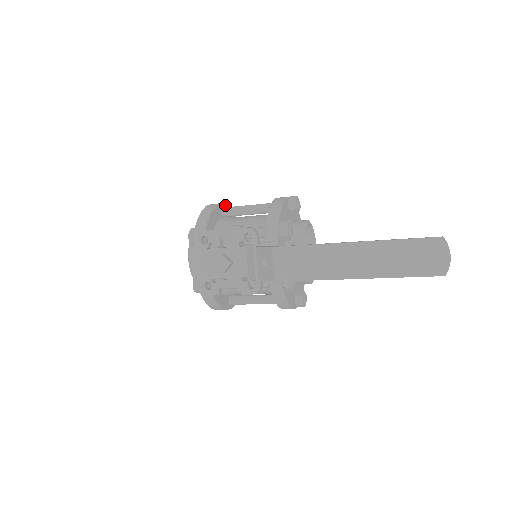
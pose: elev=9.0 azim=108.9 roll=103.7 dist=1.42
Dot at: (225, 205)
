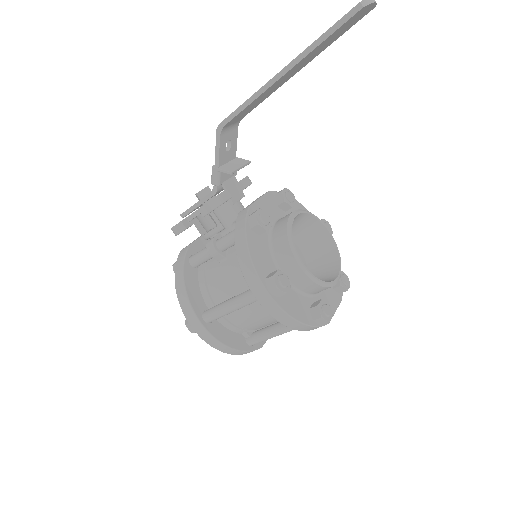
Dot at: occluded
